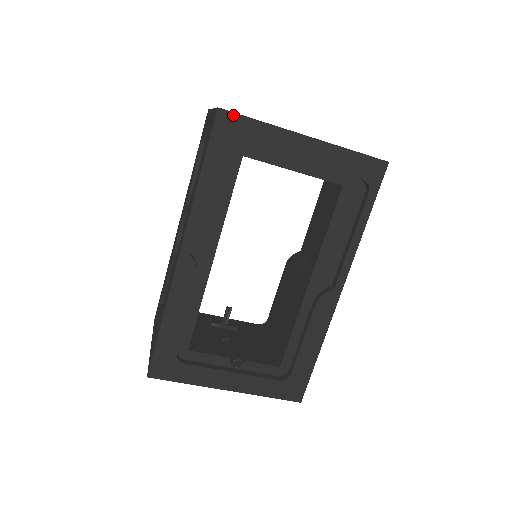
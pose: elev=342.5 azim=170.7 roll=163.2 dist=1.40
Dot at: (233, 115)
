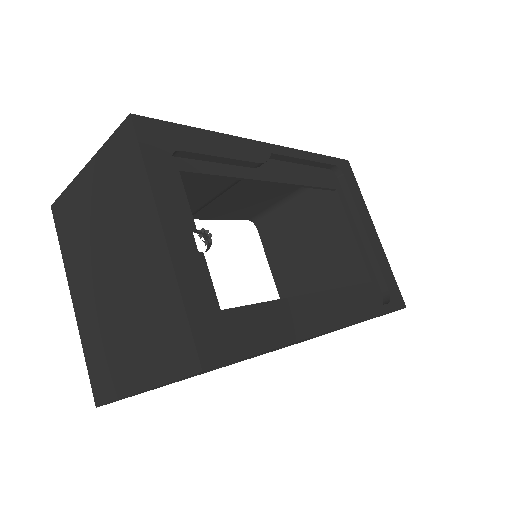
Dot at: (352, 172)
